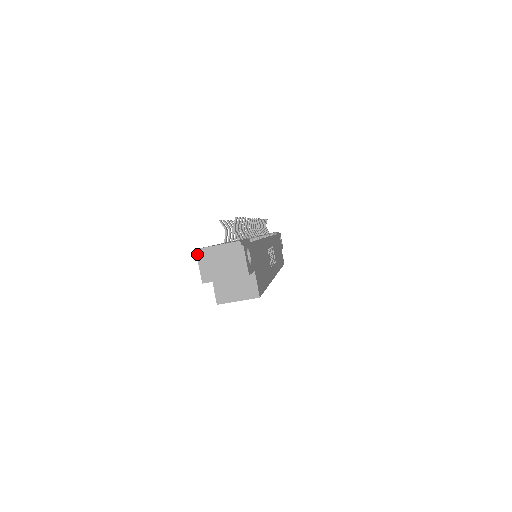
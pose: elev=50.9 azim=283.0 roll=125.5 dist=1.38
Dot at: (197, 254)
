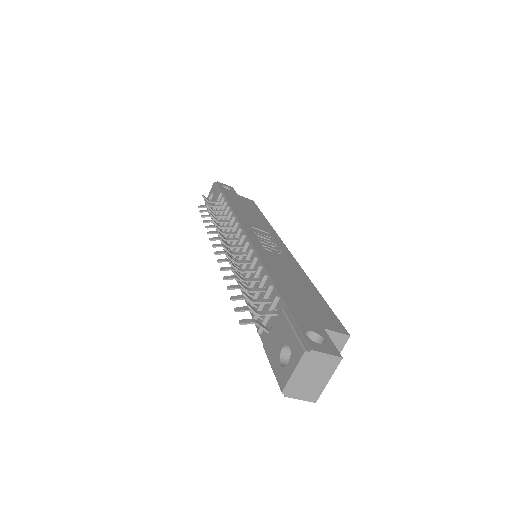
Dot at: (286, 396)
